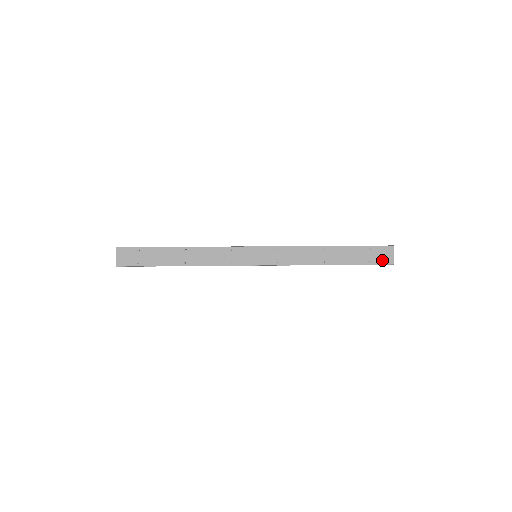
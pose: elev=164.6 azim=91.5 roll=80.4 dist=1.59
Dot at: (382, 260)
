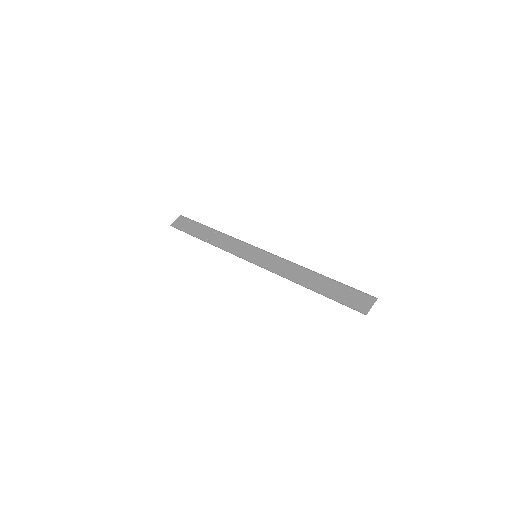
Dot at: (357, 306)
